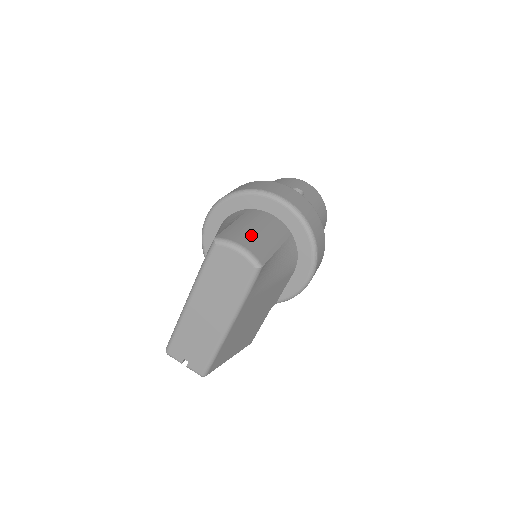
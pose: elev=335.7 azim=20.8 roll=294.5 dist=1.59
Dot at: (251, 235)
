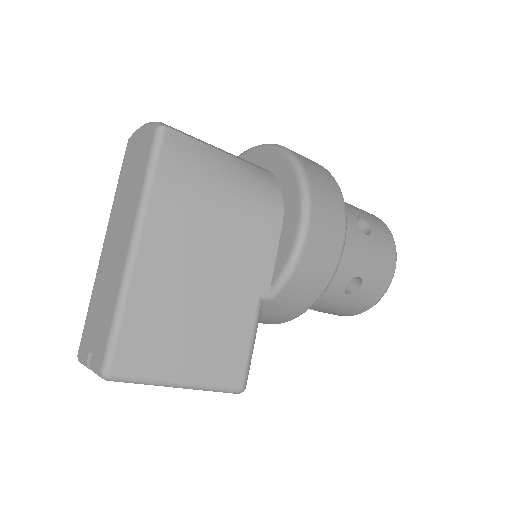
Dot at: occluded
